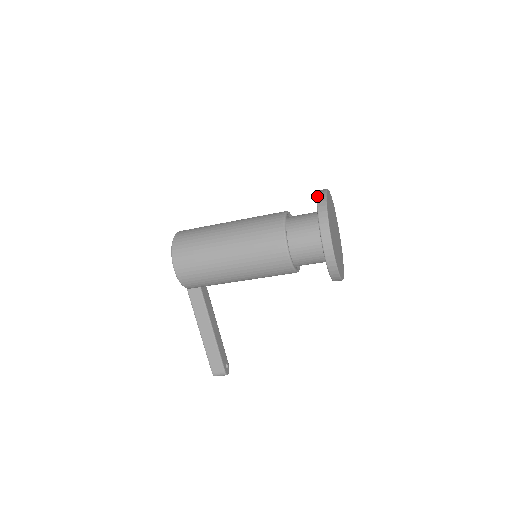
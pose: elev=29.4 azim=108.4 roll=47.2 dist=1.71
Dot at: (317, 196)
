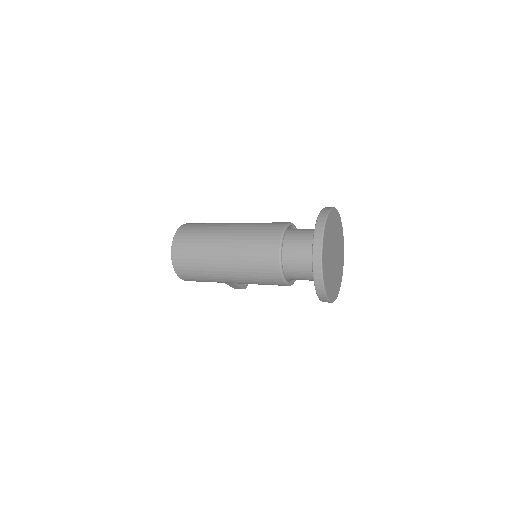
Dot at: (312, 255)
